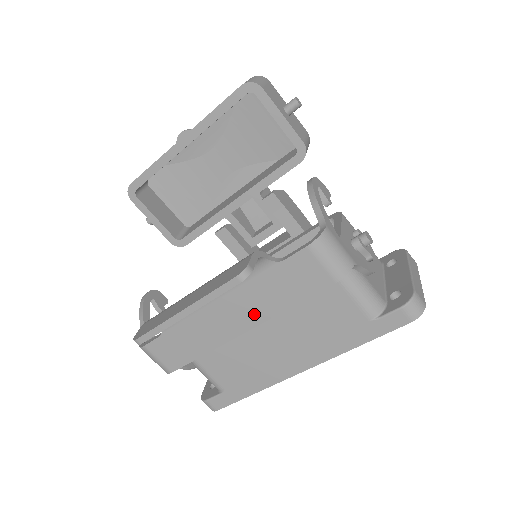
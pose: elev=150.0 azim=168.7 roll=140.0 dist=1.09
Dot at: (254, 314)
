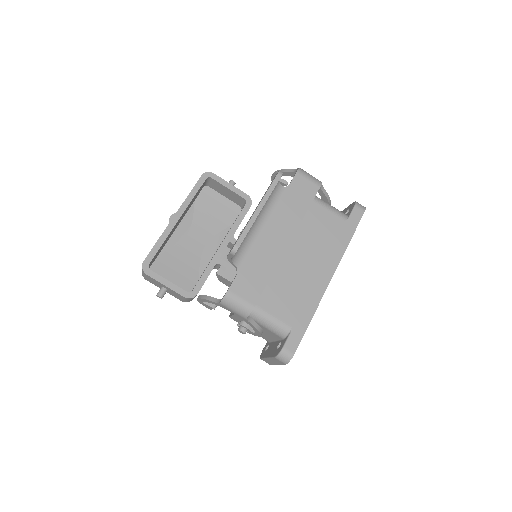
Dot at: (289, 227)
